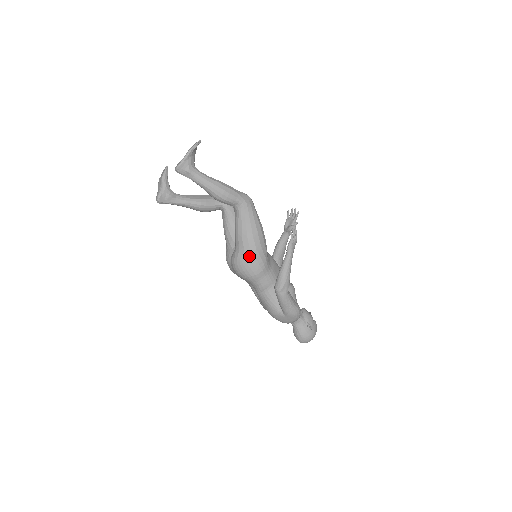
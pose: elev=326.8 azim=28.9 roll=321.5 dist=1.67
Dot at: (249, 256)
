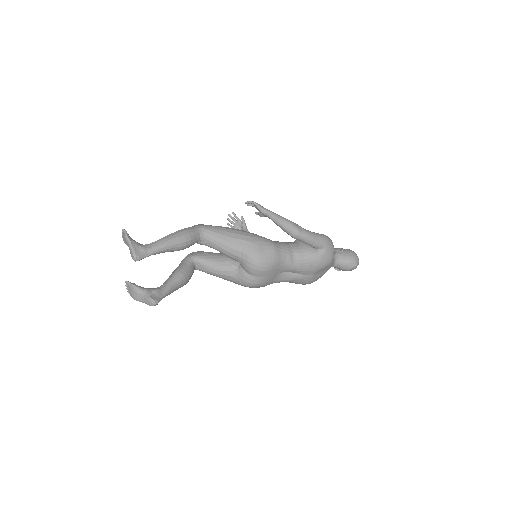
Dot at: (254, 245)
